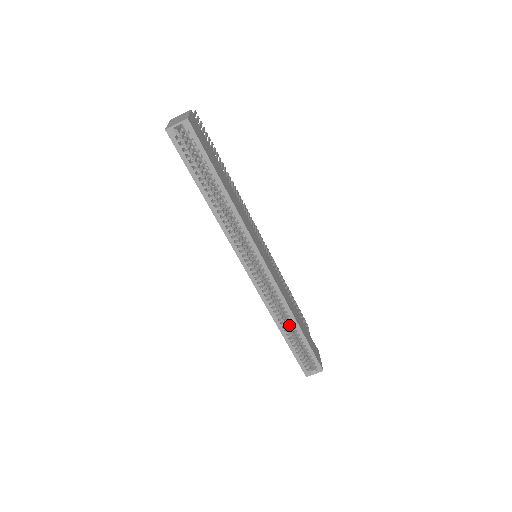
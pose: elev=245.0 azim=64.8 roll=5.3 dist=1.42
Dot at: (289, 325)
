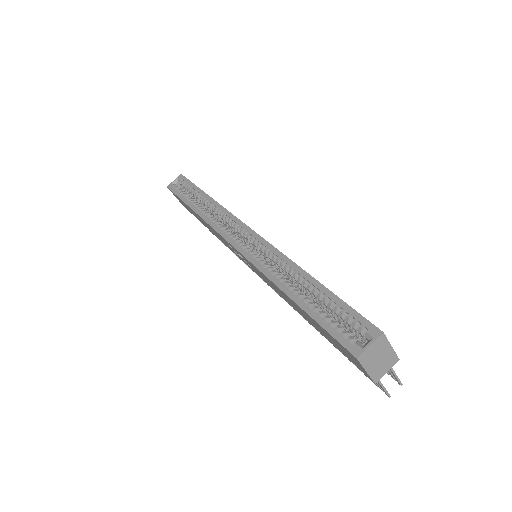
Dot at: occluded
